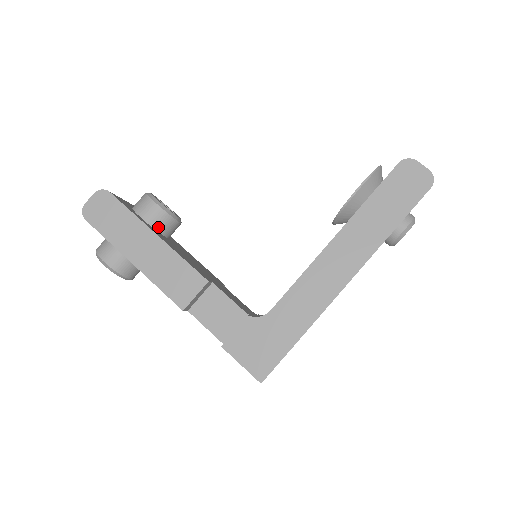
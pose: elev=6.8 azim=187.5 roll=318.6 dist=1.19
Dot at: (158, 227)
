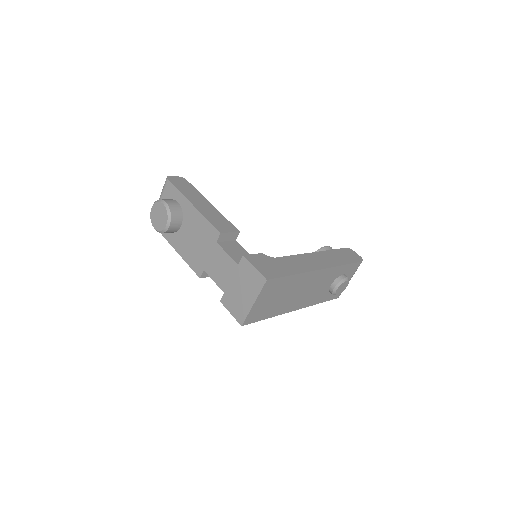
Dot at: occluded
